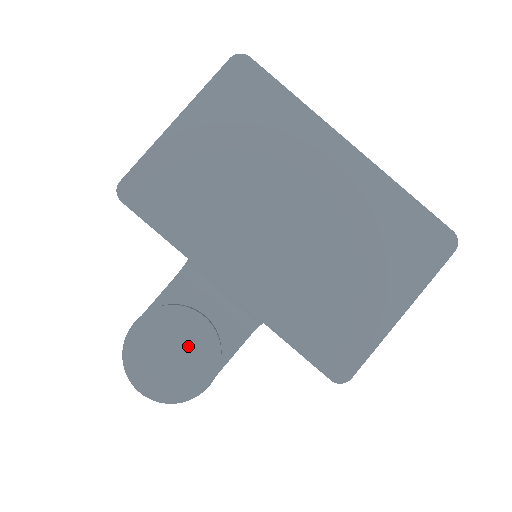
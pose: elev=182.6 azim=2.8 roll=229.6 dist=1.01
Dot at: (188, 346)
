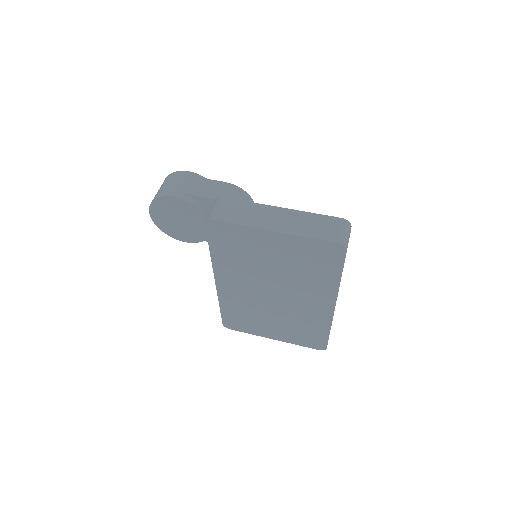
Dot at: (191, 226)
